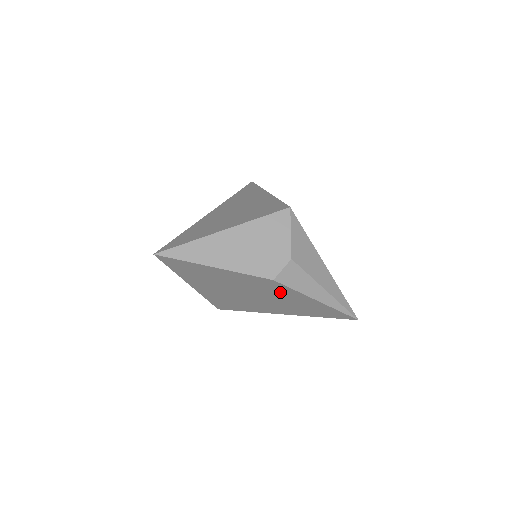
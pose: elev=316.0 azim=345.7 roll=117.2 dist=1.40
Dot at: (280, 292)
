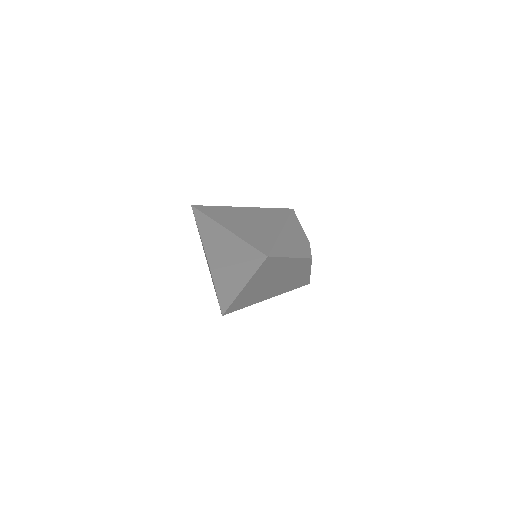
Dot at: (299, 271)
